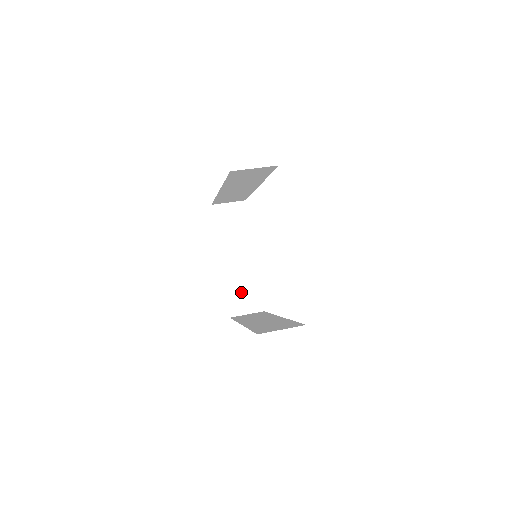
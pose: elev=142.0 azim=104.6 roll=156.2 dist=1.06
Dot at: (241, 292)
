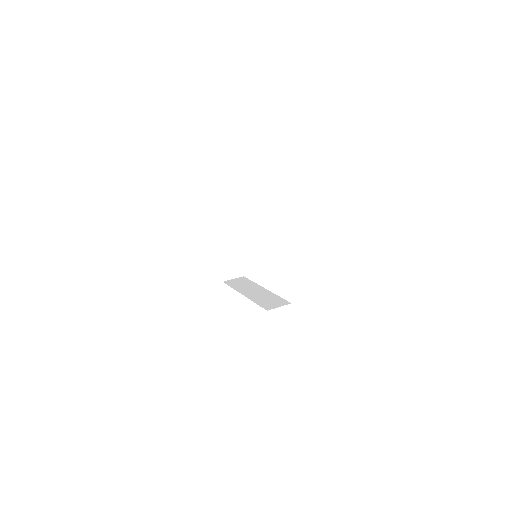
Dot at: (230, 265)
